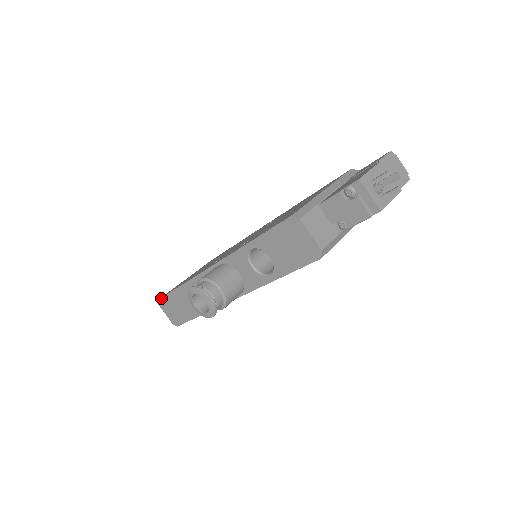
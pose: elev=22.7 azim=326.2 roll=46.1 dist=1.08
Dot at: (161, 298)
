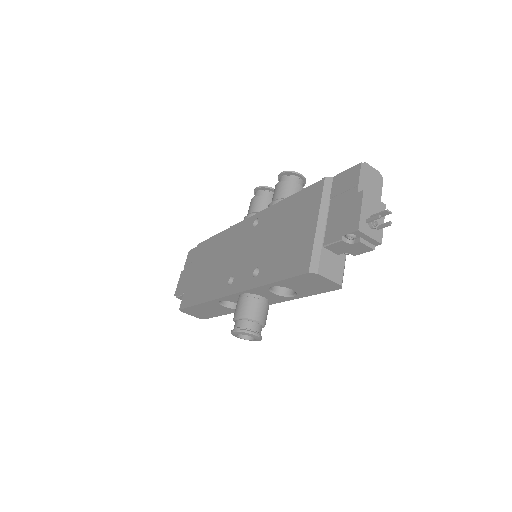
Dot at: (182, 309)
